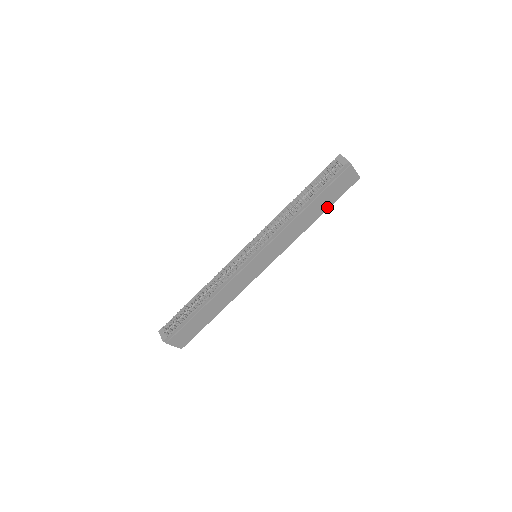
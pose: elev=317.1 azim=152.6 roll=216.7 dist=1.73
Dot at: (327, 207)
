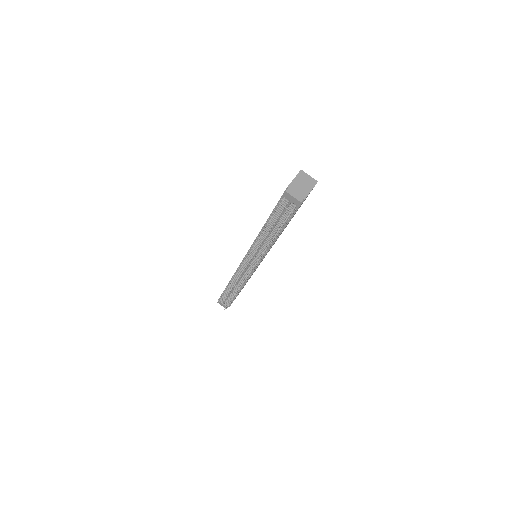
Dot at: occluded
